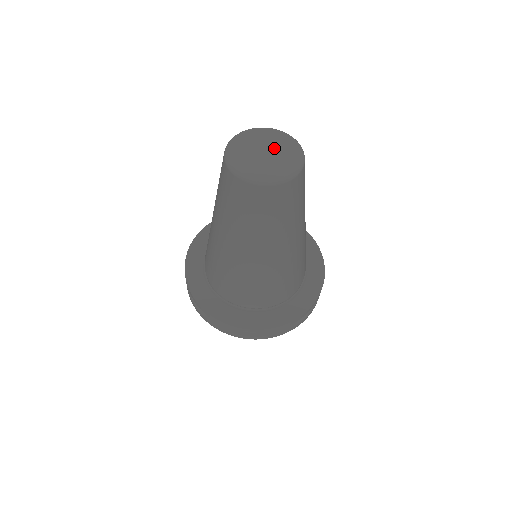
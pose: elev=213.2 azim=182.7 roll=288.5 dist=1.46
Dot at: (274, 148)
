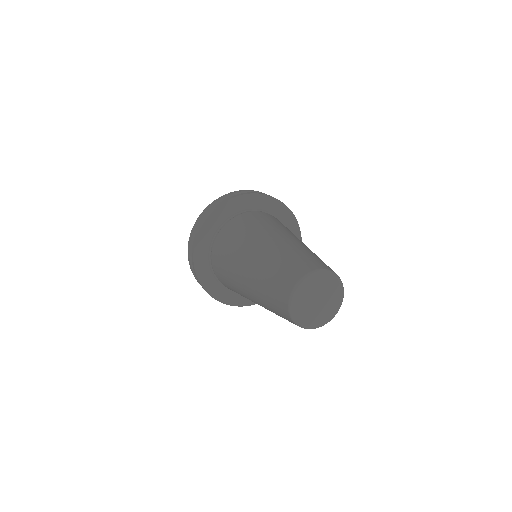
Dot at: (326, 300)
